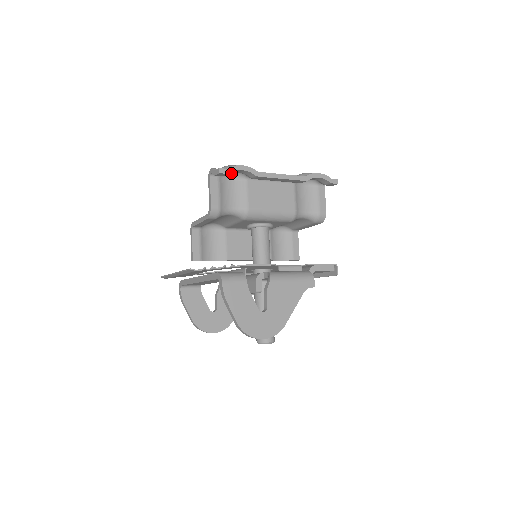
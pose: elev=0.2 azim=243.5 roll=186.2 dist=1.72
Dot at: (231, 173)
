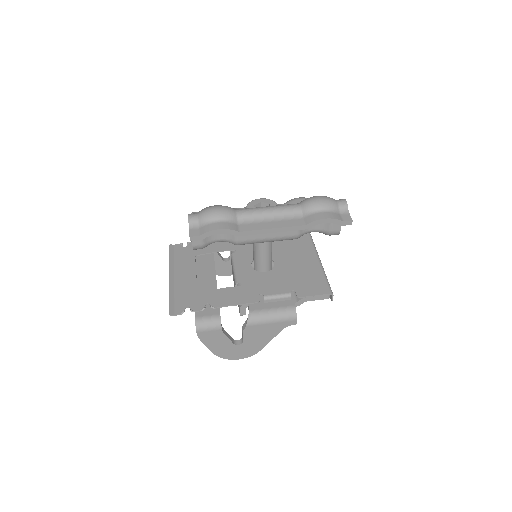
Dot at: occluded
